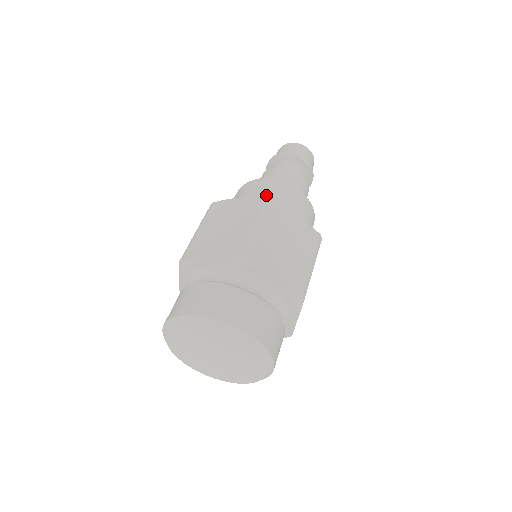
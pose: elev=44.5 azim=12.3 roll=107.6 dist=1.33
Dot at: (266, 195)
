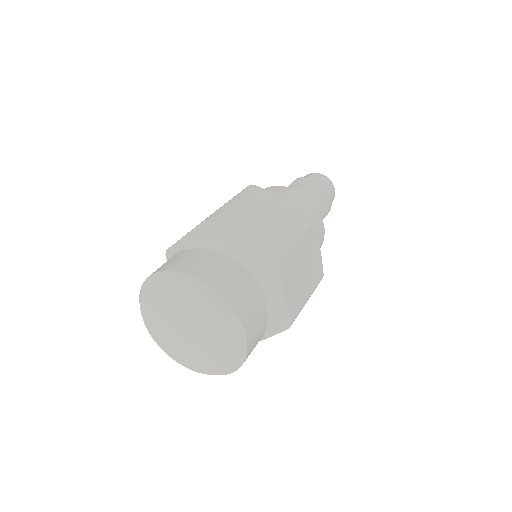
Dot at: (310, 214)
